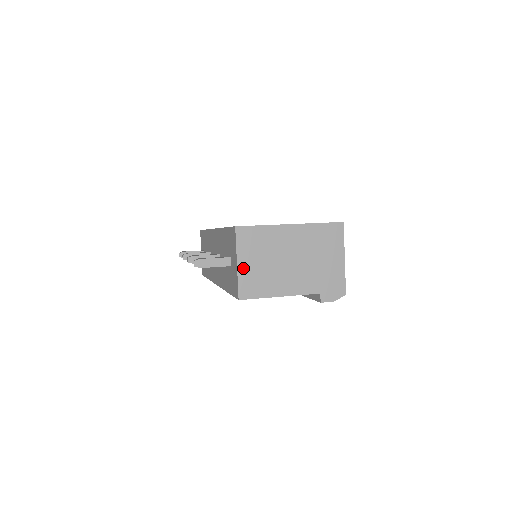
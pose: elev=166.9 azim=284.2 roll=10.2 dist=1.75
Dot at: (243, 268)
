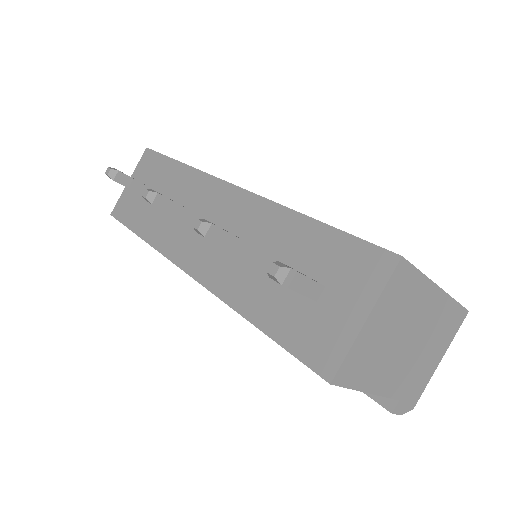
Dot at: (366, 331)
